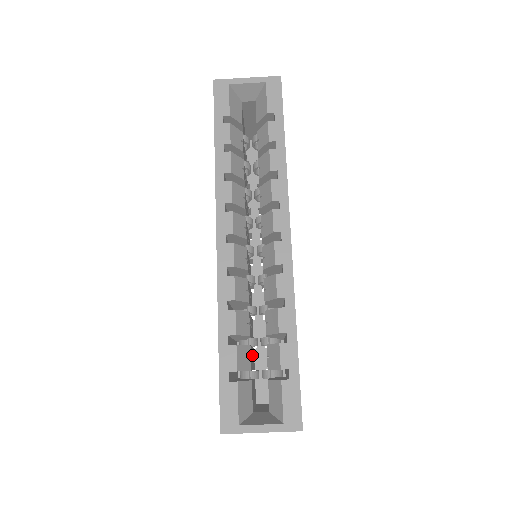
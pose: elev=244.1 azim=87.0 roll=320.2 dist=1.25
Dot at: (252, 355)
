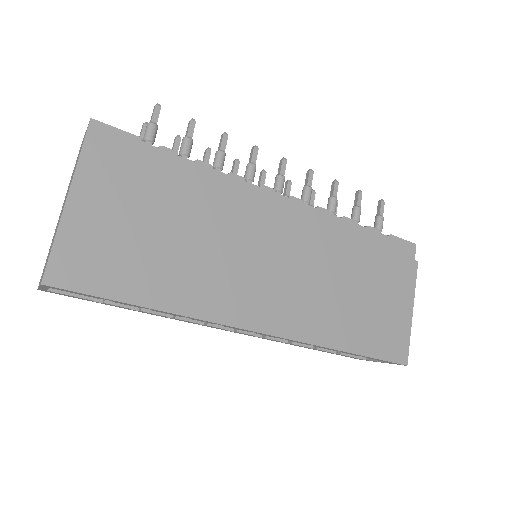
Dot at: occluded
